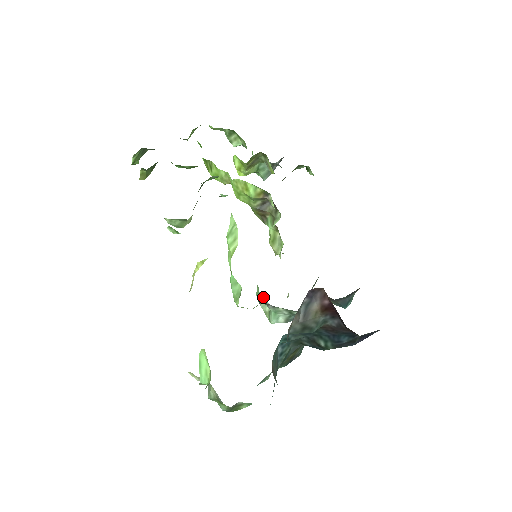
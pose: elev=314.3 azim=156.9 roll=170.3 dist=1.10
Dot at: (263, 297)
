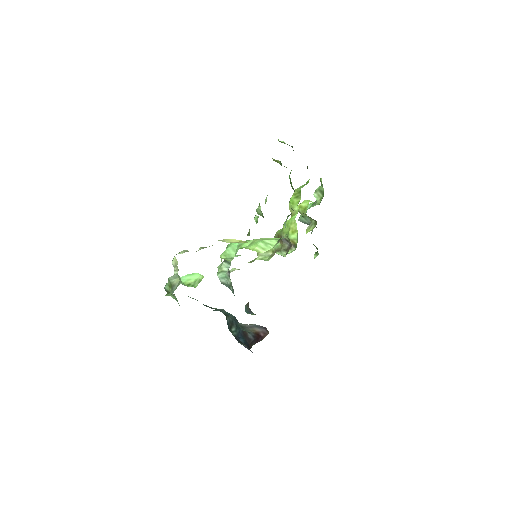
Dot at: (230, 263)
